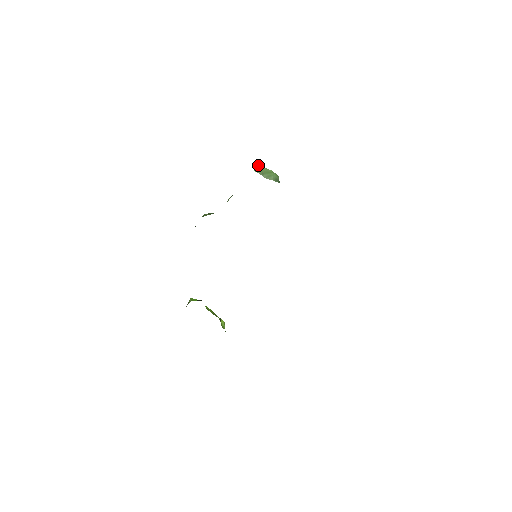
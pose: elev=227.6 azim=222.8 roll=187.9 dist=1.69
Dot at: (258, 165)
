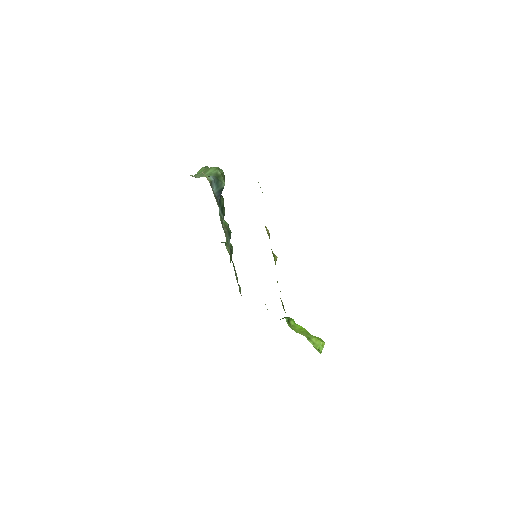
Dot at: (203, 168)
